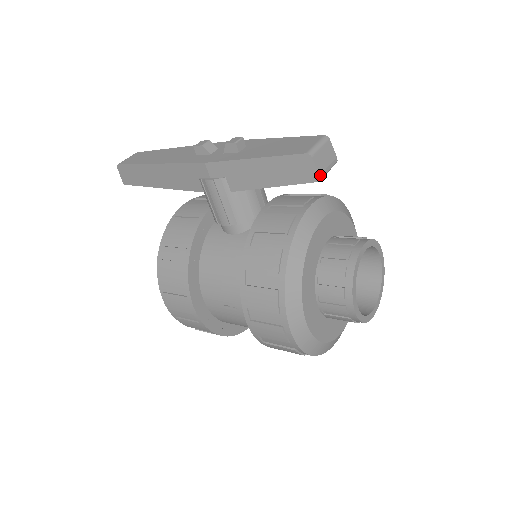
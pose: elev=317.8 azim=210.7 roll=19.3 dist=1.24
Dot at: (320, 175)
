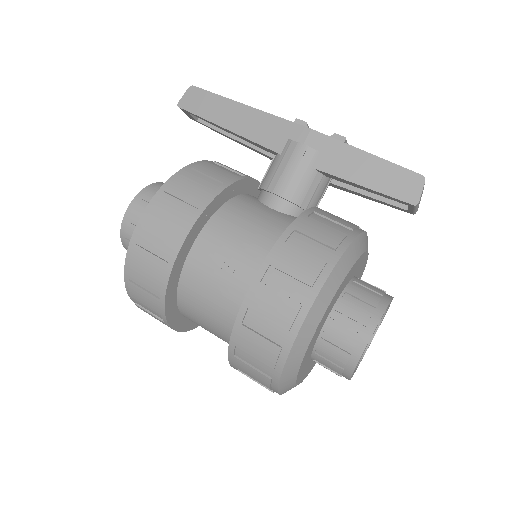
Dot at: (419, 201)
